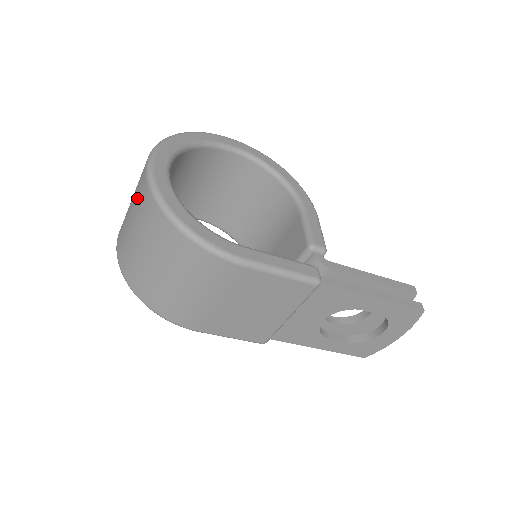
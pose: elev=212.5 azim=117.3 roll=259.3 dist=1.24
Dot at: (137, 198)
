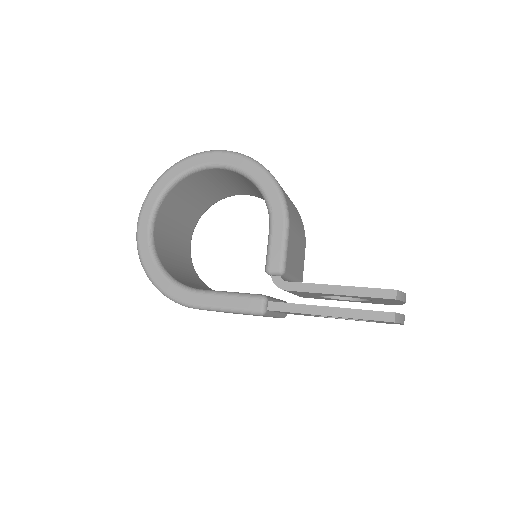
Dot at: occluded
